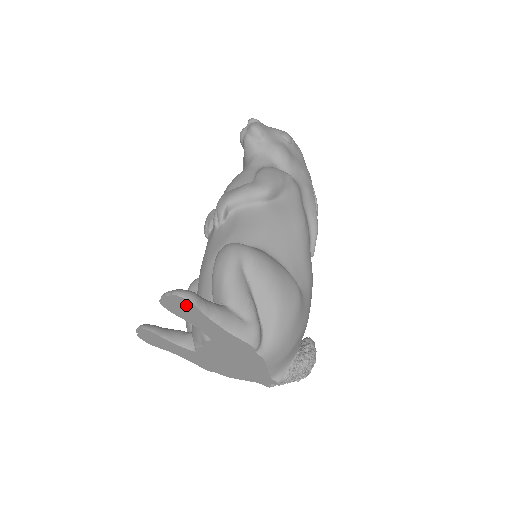
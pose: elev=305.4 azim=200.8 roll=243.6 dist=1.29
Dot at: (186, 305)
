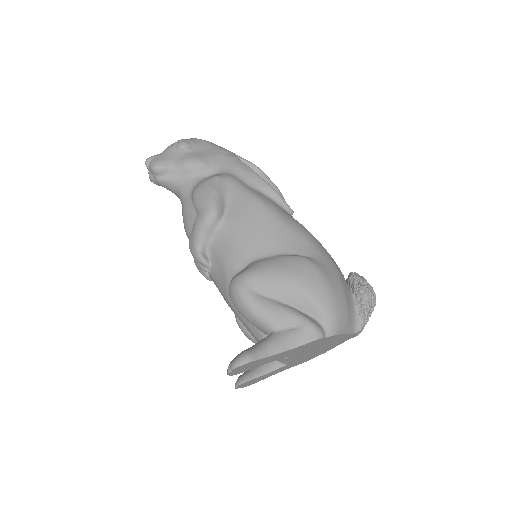
Dot at: (249, 365)
